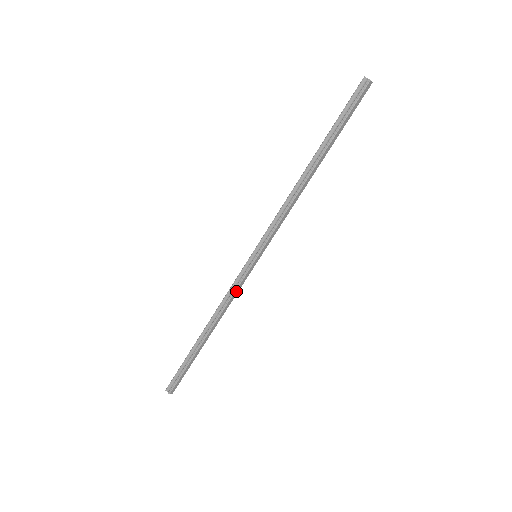
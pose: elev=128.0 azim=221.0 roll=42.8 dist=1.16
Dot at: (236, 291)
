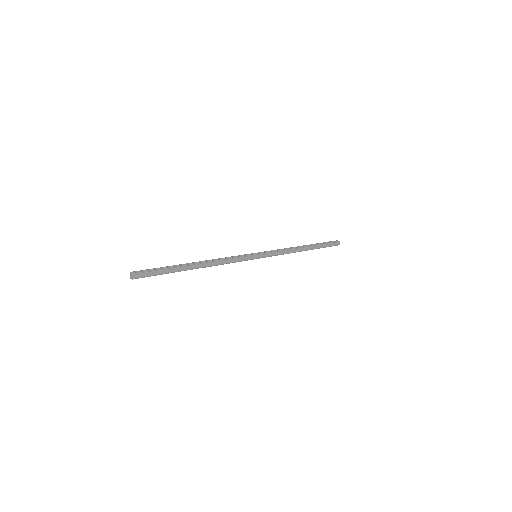
Dot at: (234, 259)
